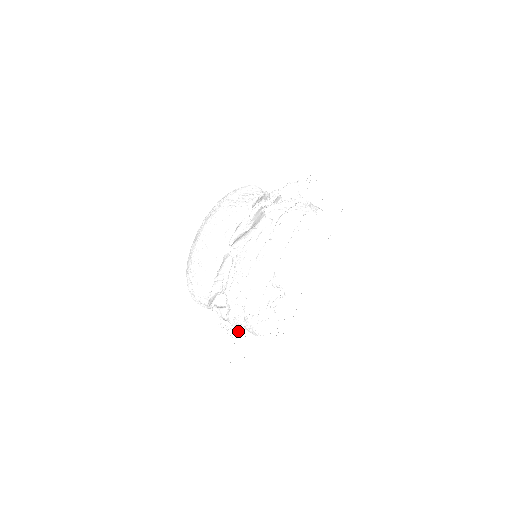
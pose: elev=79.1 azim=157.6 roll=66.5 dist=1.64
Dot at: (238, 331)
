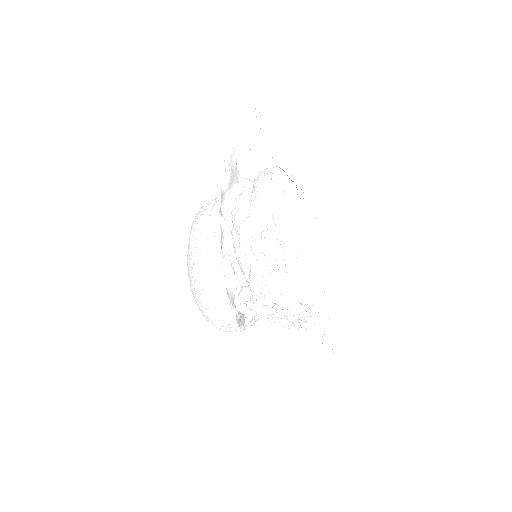
Dot at: occluded
